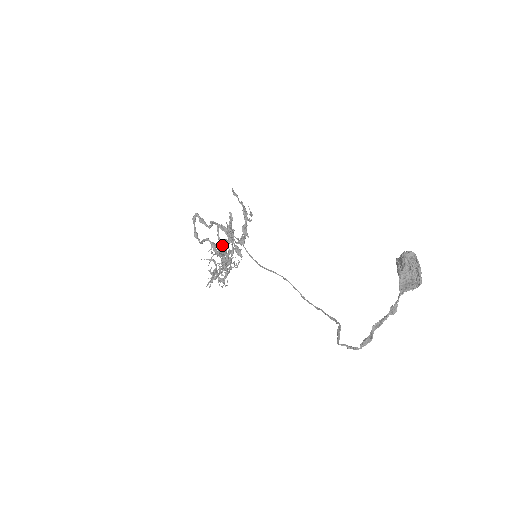
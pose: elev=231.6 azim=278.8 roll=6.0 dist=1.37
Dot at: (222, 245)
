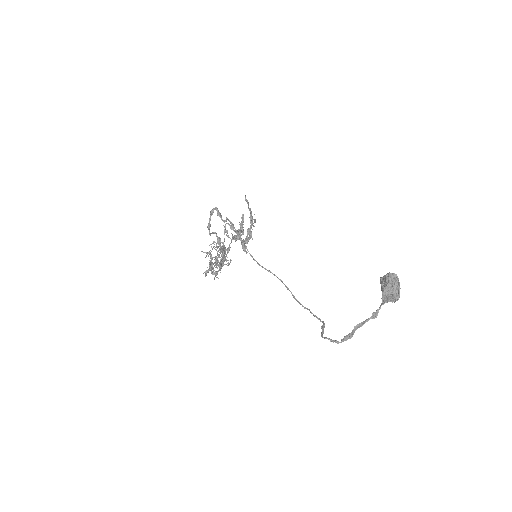
Dot at: (233, 239)
